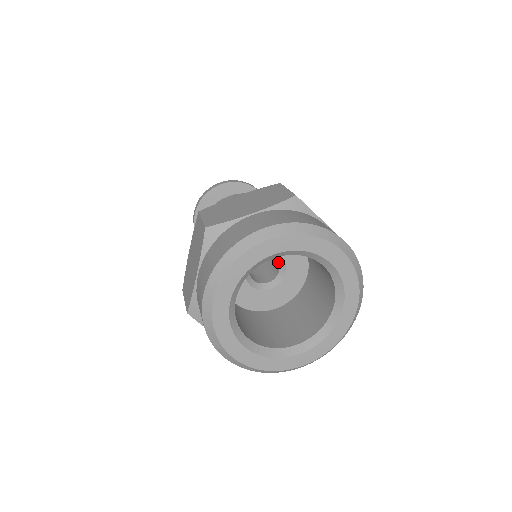
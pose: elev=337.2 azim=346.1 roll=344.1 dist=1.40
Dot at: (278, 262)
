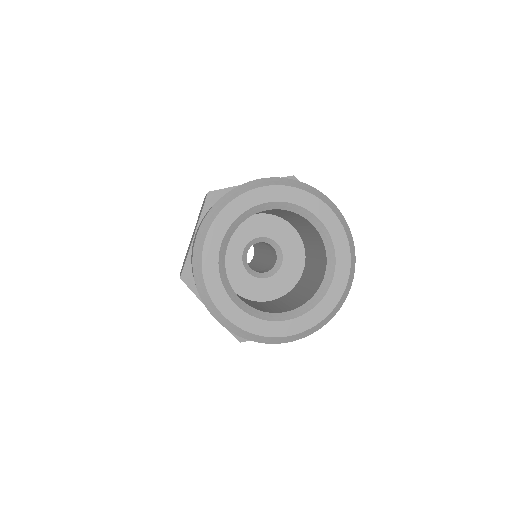
Dot at: (276, 252)
